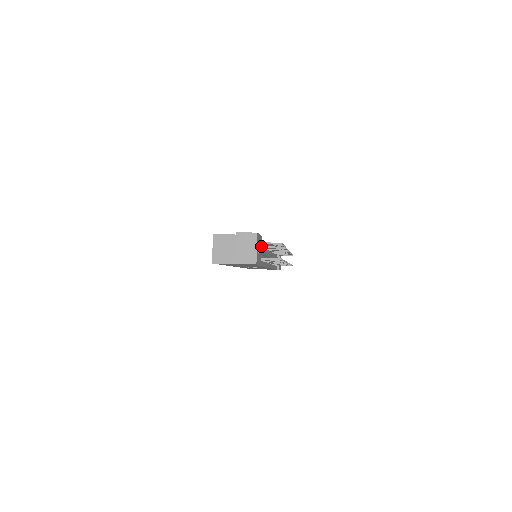
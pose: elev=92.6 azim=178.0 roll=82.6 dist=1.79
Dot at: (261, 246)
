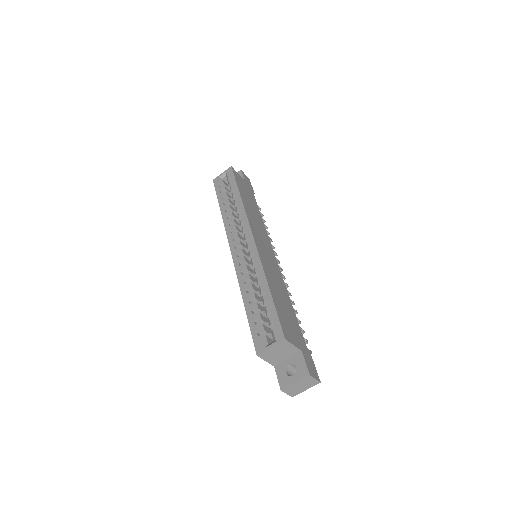
Dot at: occluded
